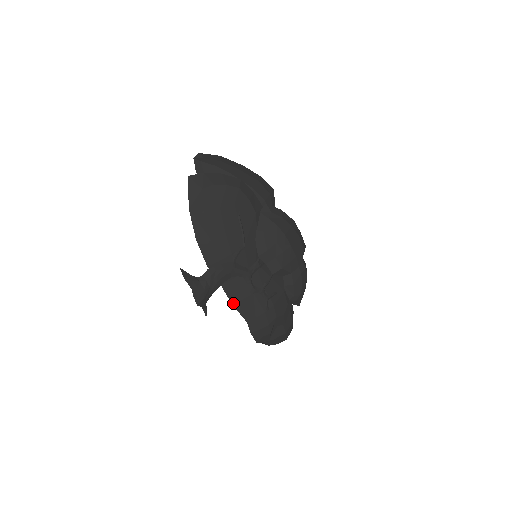
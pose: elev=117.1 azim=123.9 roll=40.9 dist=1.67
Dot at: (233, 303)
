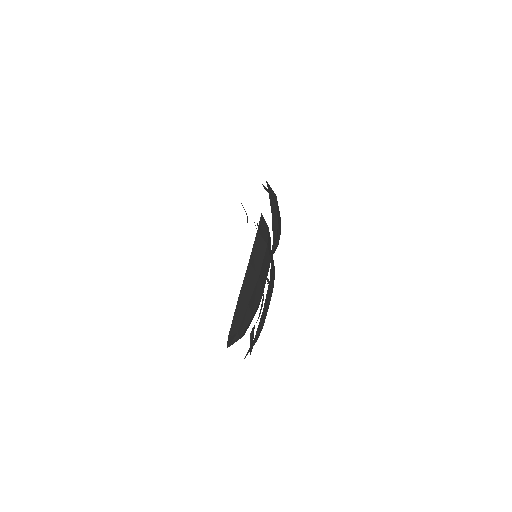
Dot at: occluded
